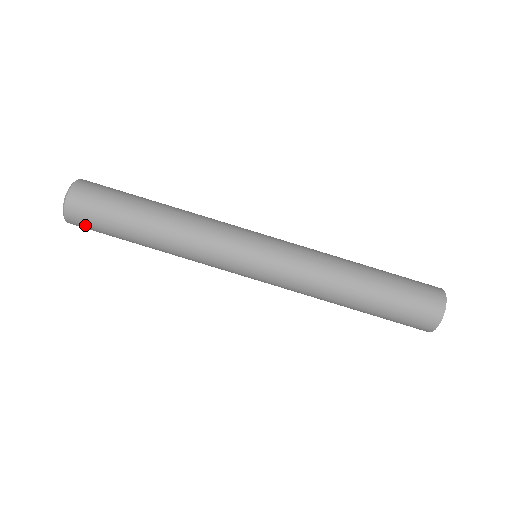
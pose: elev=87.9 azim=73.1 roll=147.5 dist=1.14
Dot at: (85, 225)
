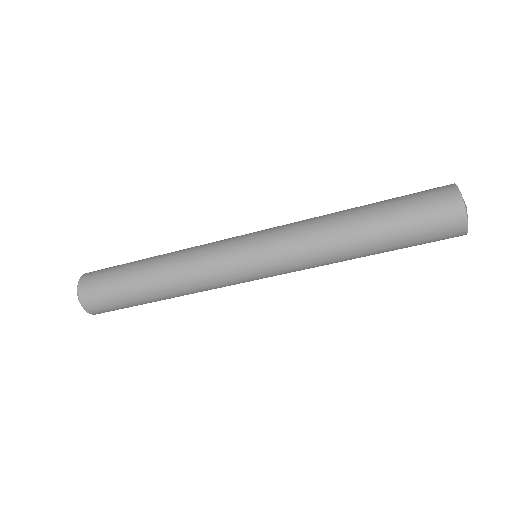
Dot at: occluded
